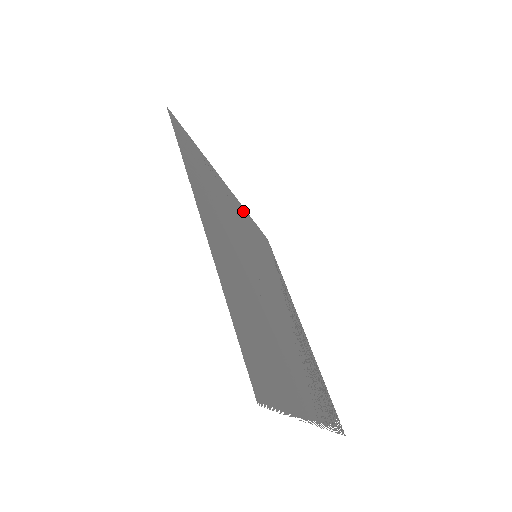
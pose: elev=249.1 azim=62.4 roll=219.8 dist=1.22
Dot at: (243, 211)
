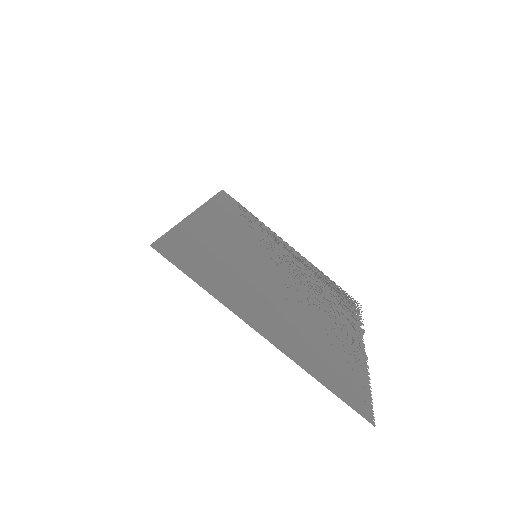
Dot at: (211, 211)
